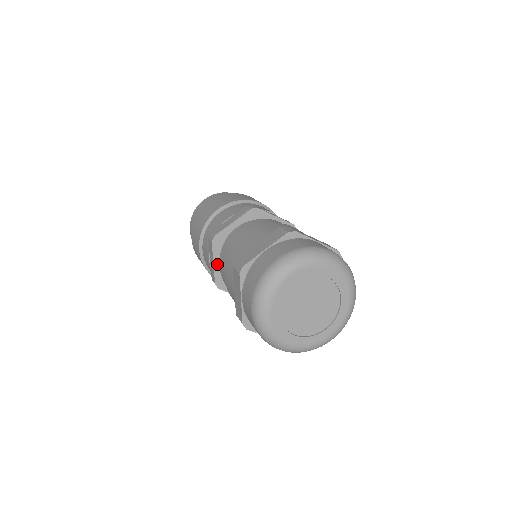
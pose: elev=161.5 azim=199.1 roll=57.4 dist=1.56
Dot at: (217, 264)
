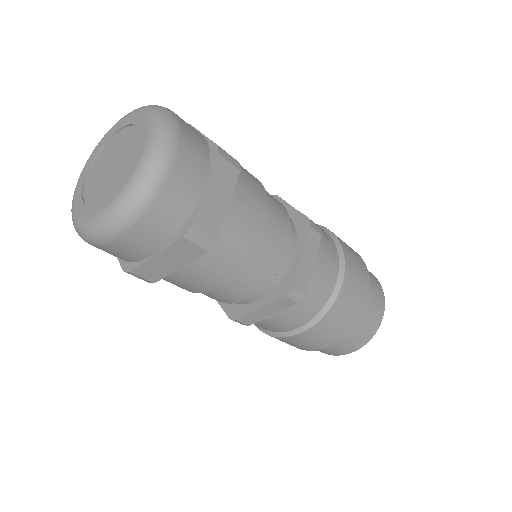
Dot at: occluded
